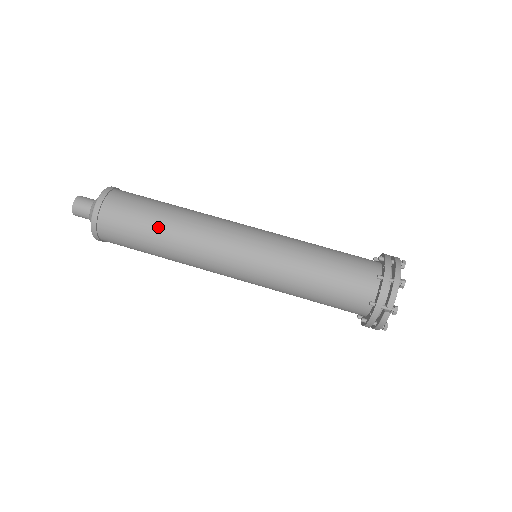
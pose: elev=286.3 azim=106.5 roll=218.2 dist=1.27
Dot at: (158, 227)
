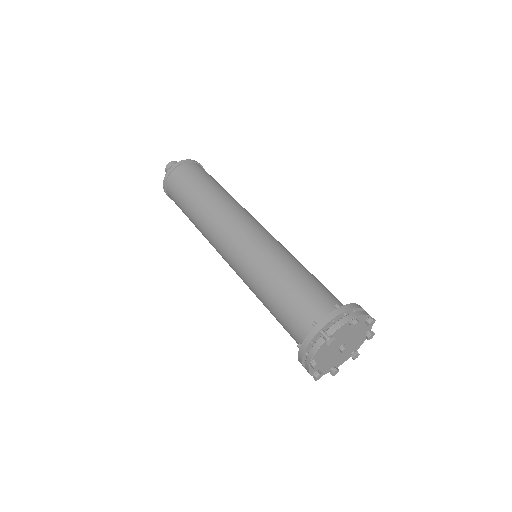
Dot at: (205, 190)
